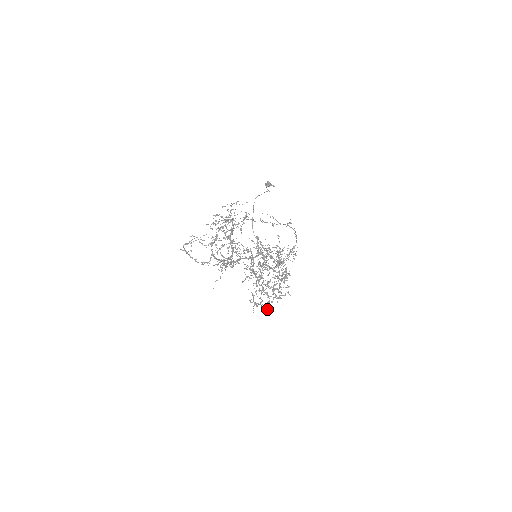
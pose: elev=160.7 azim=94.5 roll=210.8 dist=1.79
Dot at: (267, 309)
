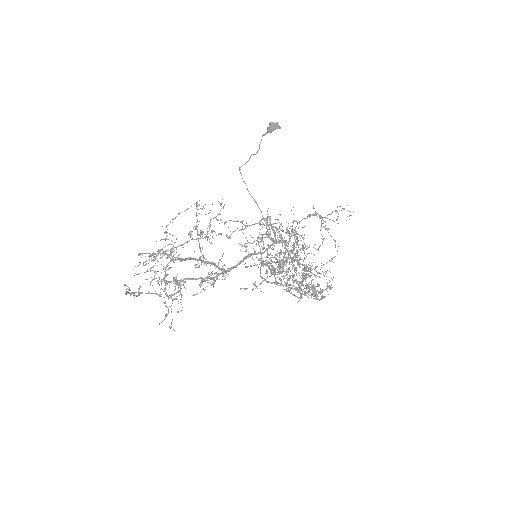
Dot at: (324, 296)
